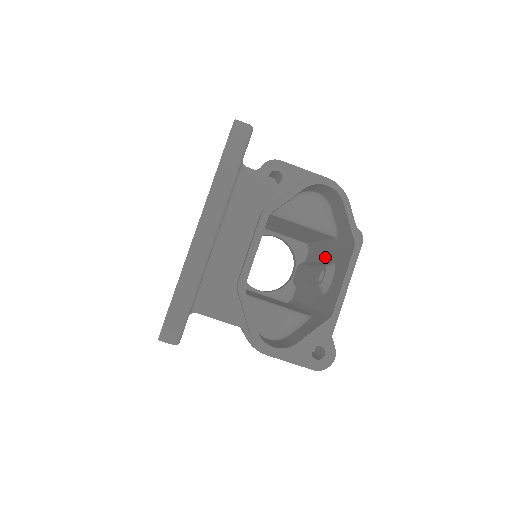
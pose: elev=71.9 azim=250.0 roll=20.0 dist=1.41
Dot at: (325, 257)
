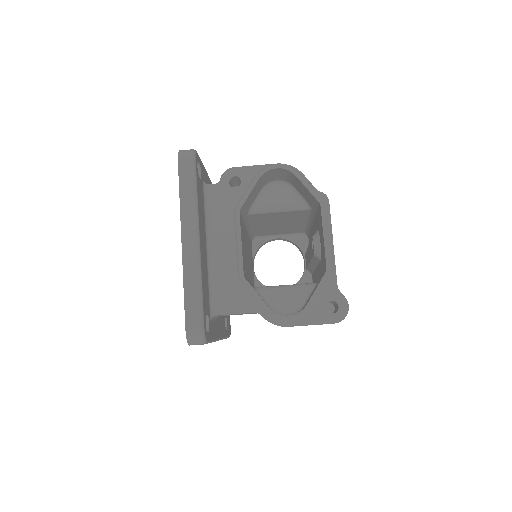
Dot at: (314, 232)
